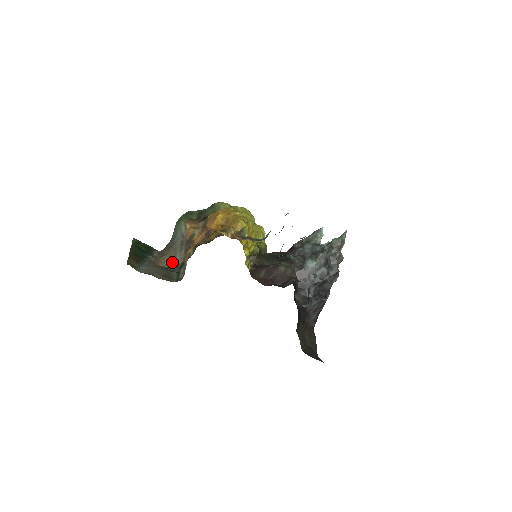
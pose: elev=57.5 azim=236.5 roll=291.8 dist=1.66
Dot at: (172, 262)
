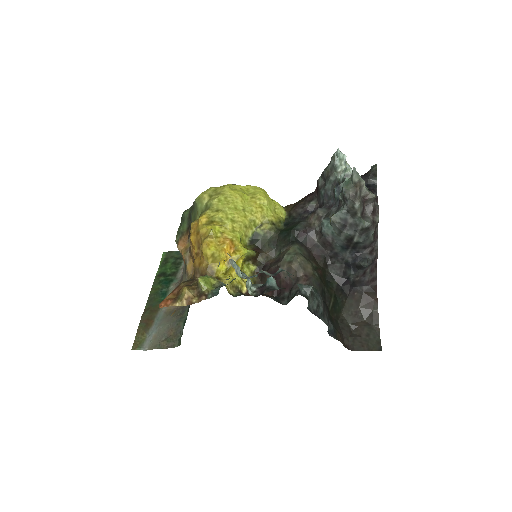
Dot at: occluded
